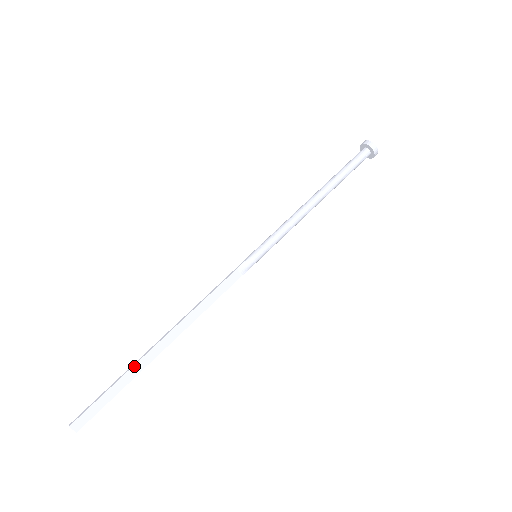
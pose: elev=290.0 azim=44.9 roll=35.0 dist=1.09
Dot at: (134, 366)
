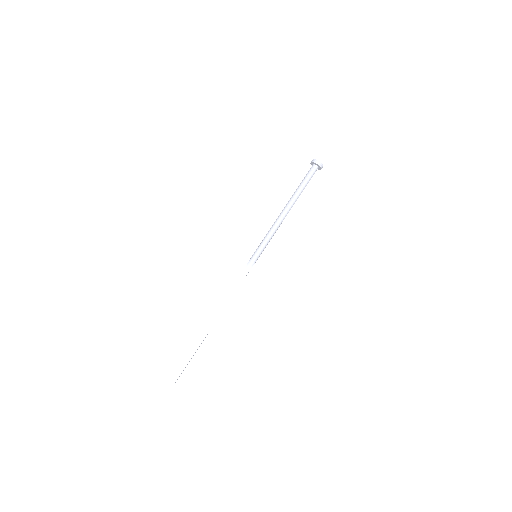
Dot at: (197, 340)
